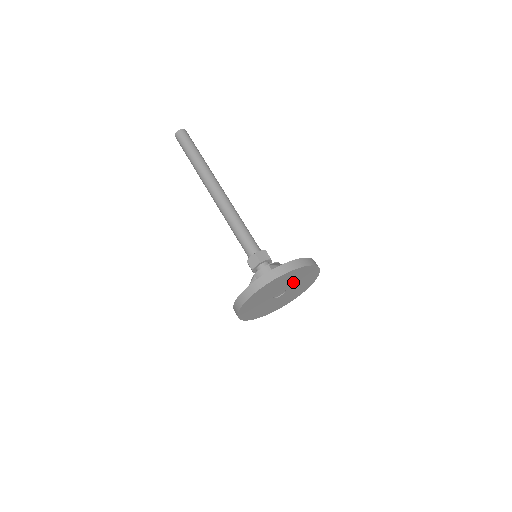
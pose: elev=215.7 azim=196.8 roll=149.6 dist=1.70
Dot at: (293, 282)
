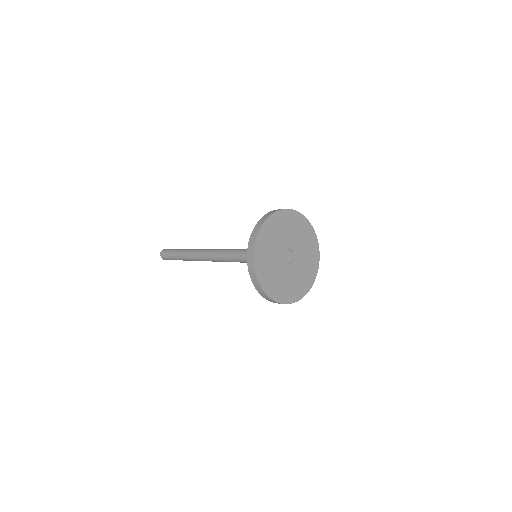
Dot at: (295, 239)
